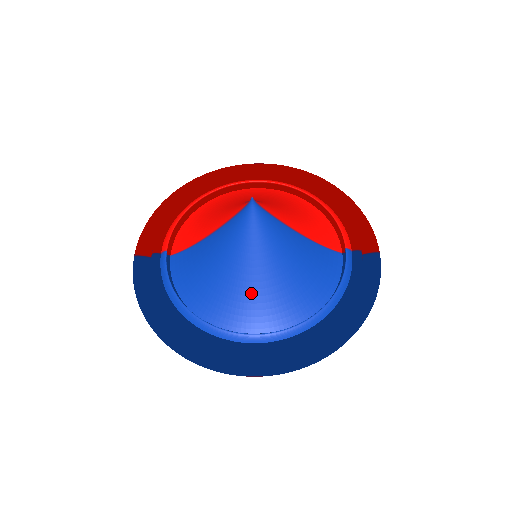
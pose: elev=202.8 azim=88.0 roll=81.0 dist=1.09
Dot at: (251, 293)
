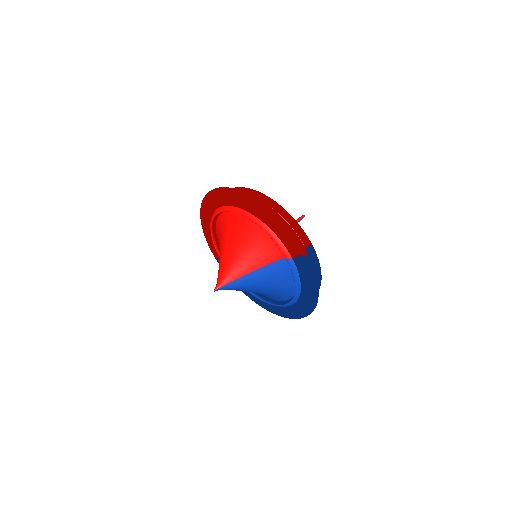
Dot at: occluded
